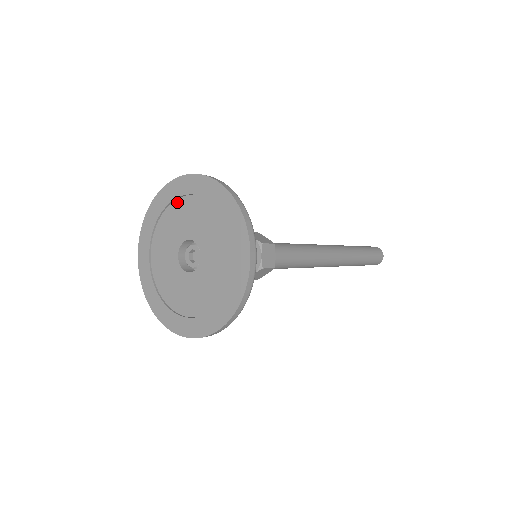
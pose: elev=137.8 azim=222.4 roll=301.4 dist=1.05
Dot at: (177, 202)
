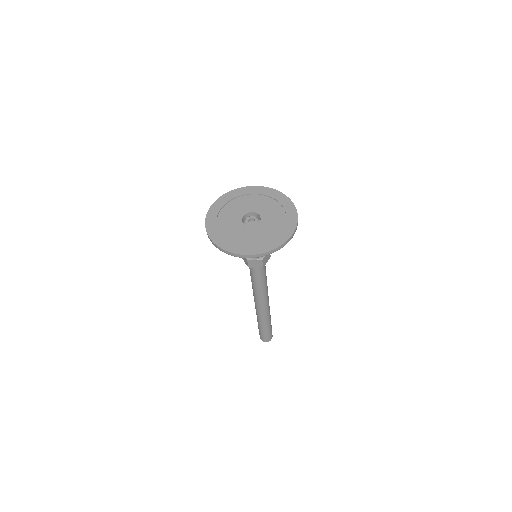
Dot at: (229, 203)
